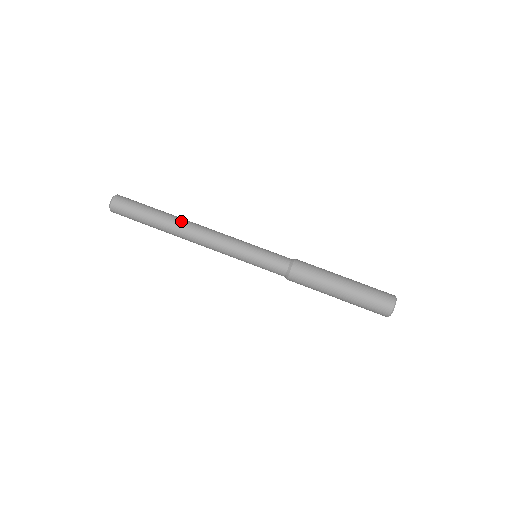
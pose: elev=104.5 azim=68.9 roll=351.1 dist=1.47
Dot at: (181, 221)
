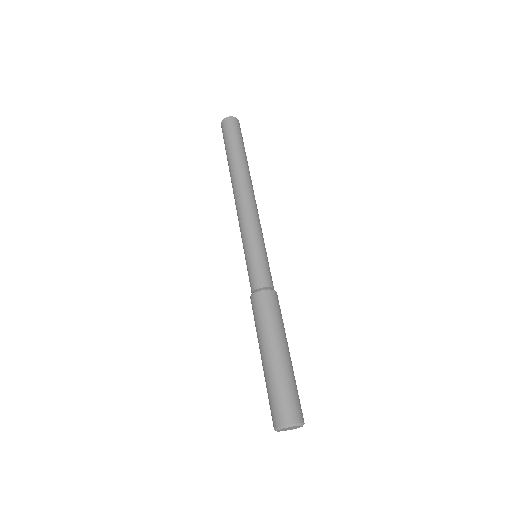
Dot at: (241, 174)
